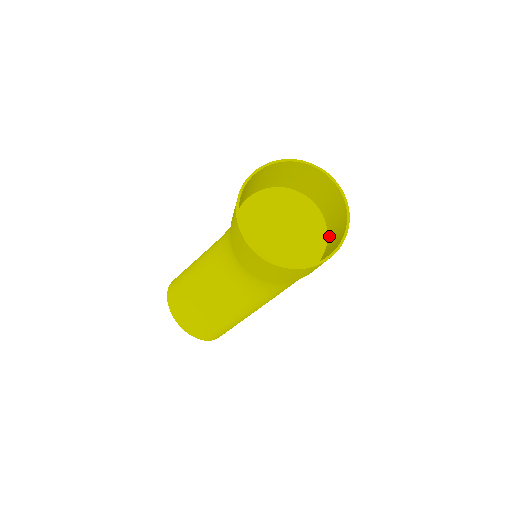
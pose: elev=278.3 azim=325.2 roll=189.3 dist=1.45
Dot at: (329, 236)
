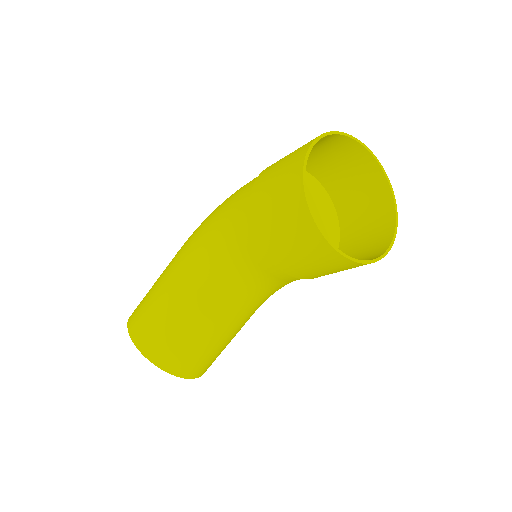
Dot at: (338, 202)
